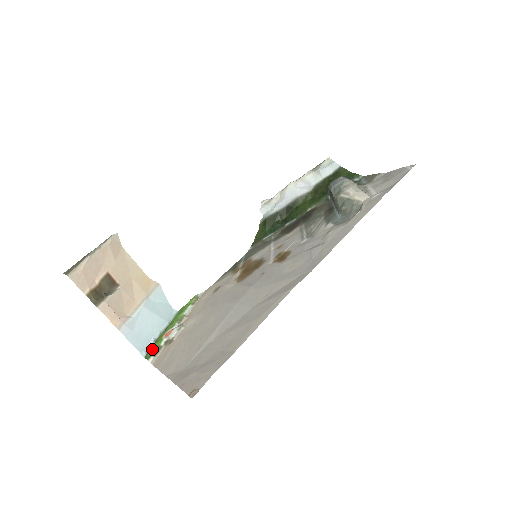
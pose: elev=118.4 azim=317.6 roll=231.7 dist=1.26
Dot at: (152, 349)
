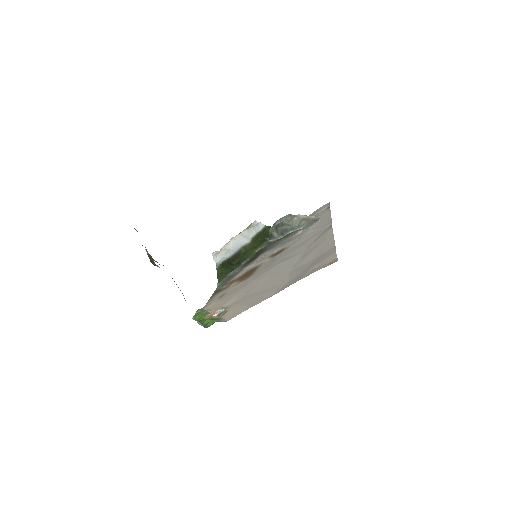
Dot at: (209, 321)
